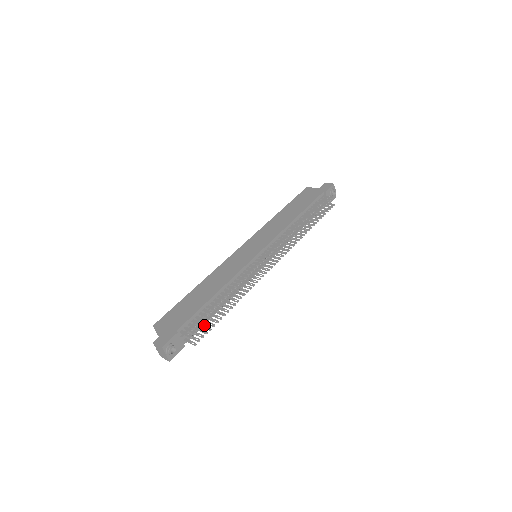
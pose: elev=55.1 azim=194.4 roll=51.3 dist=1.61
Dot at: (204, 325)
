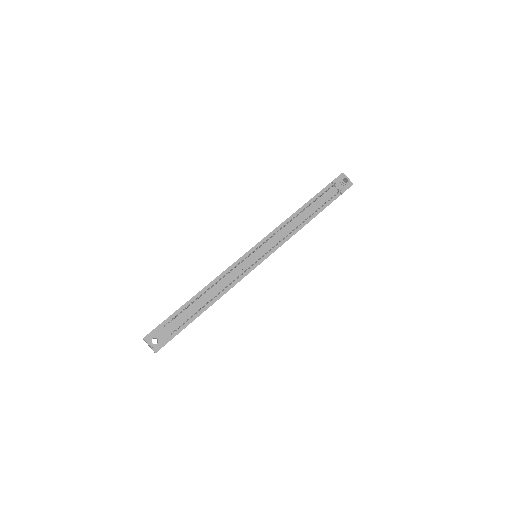
Dot at: occluded
